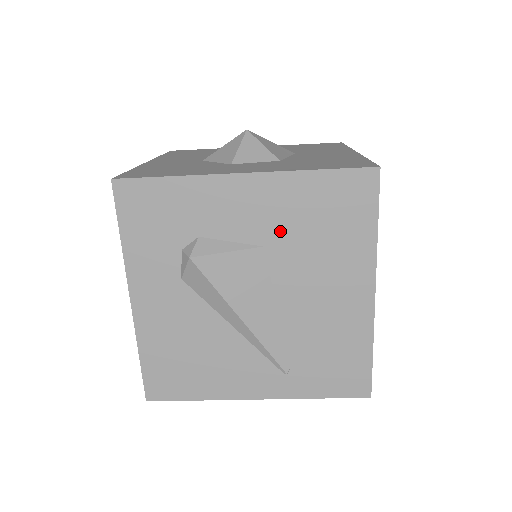
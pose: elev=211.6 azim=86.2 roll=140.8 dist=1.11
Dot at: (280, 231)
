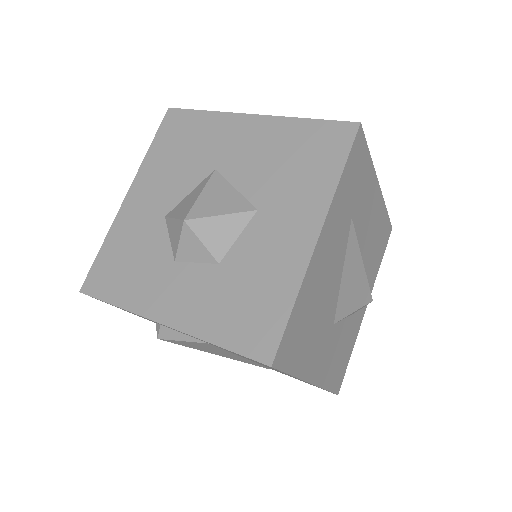
Dot at: occluded
